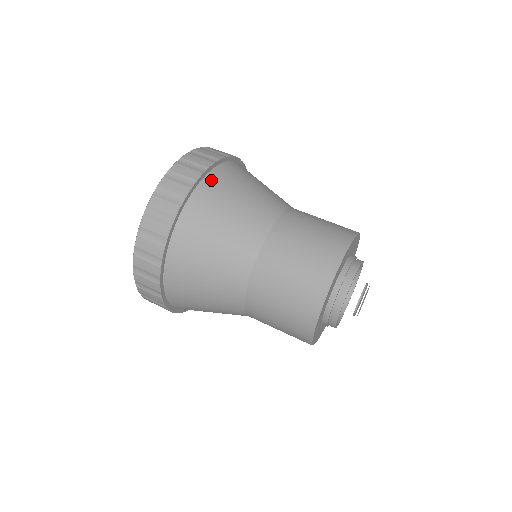
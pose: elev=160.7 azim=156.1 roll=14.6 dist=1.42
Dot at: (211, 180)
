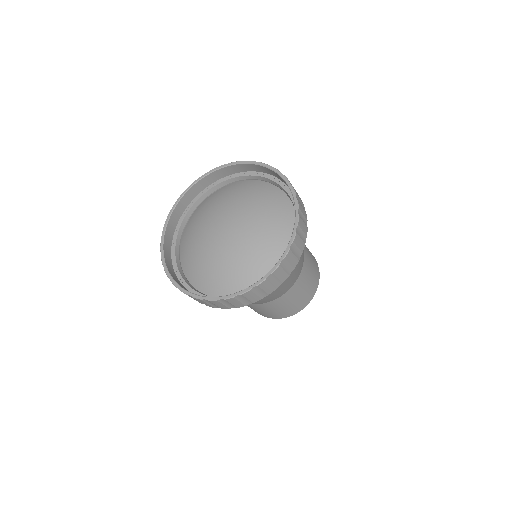
Dot at: occluded
